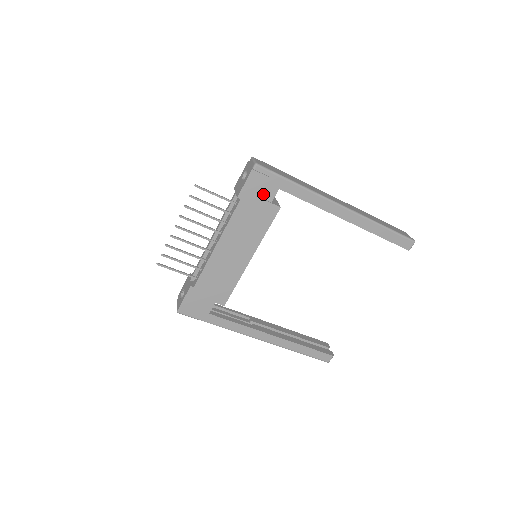
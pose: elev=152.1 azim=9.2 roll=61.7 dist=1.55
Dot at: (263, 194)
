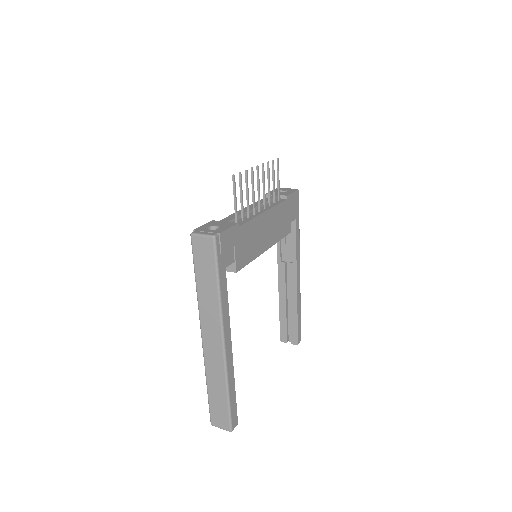
Dot at: (291, 212)
